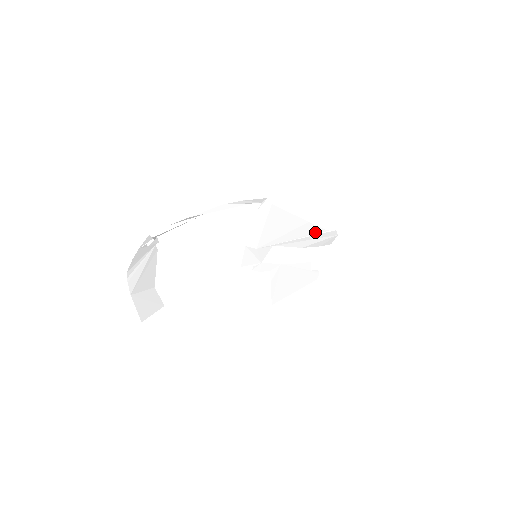
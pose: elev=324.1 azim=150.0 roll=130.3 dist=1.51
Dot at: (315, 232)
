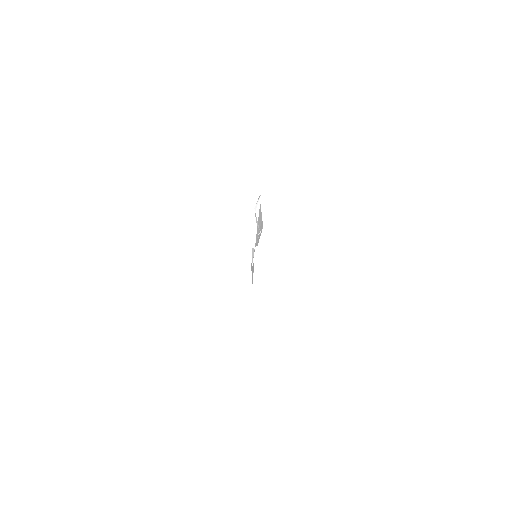
Dot at: (261, 229)
